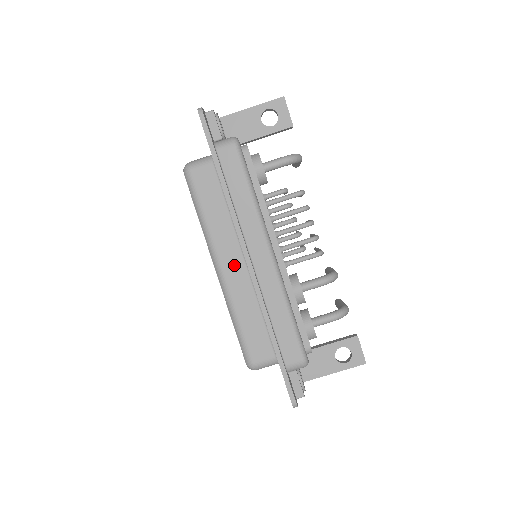
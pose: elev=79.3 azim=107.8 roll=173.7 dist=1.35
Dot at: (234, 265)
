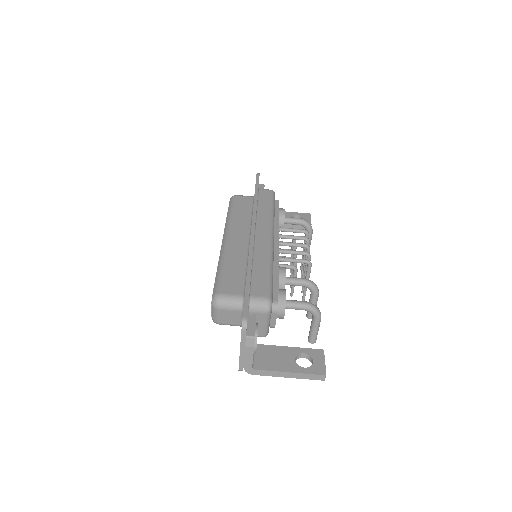
Dot at: (239, 238)
